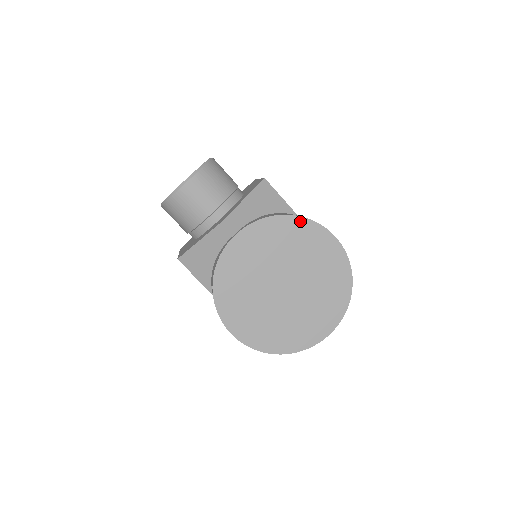
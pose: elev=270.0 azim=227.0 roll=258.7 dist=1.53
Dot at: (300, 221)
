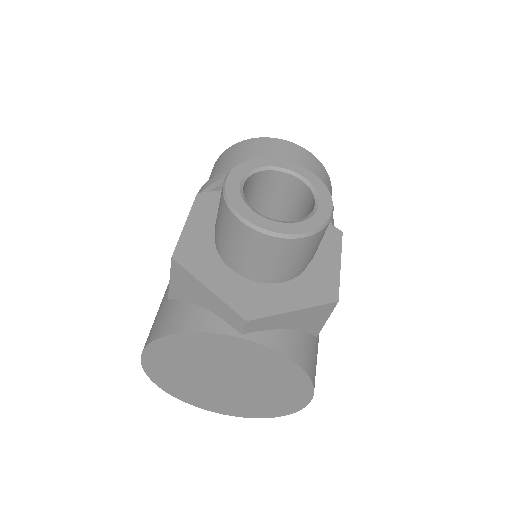
Dot at: (304, 378)
